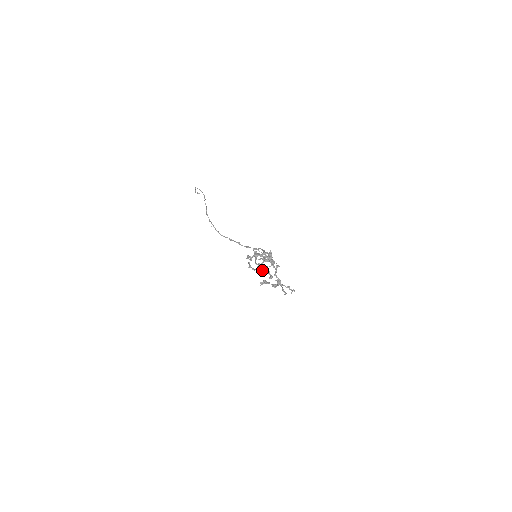
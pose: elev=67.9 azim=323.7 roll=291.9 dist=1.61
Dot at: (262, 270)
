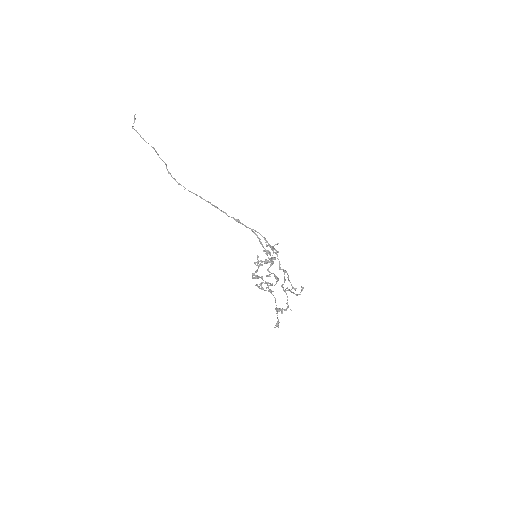
Dot at: (278, 321)
